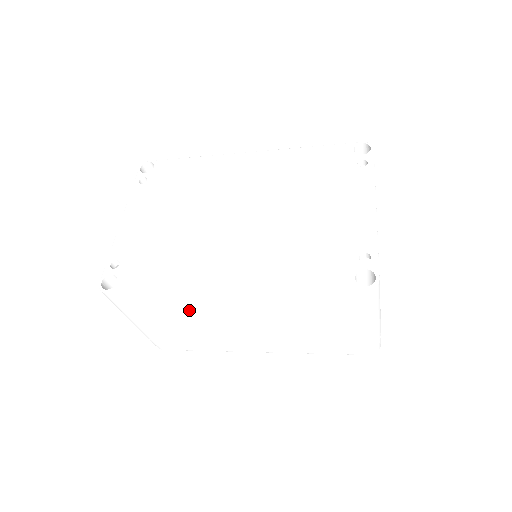
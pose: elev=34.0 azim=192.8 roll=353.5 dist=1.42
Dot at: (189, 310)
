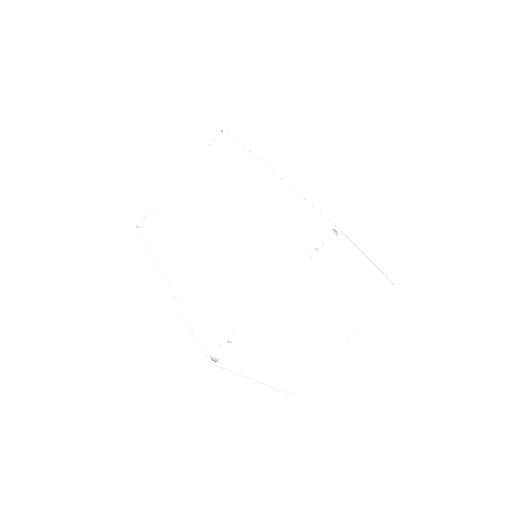
Dot at: occluded
